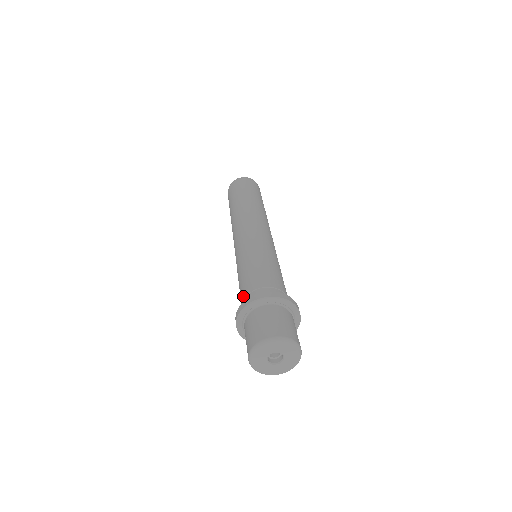
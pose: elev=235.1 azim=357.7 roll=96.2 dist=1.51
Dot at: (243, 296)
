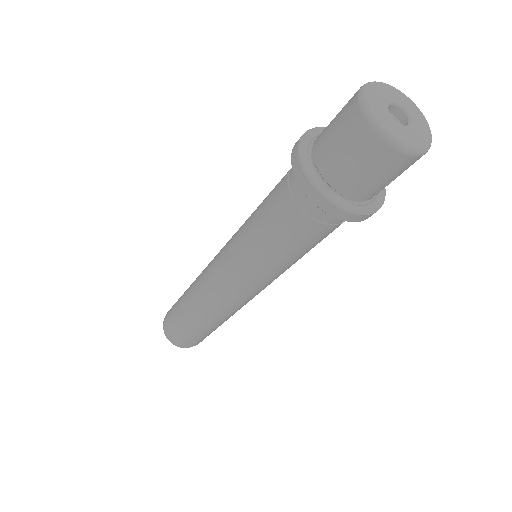
Dot at: (284, 193)
